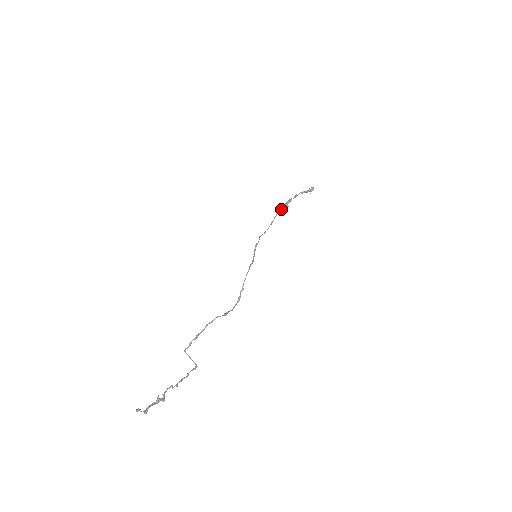
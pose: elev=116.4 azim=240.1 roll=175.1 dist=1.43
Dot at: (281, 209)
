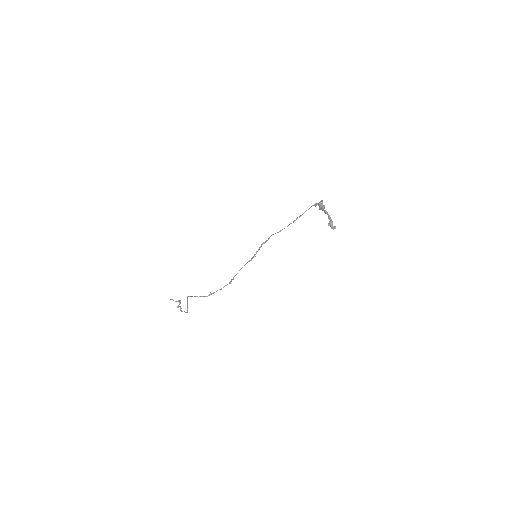
Dot at: (317, 204)
